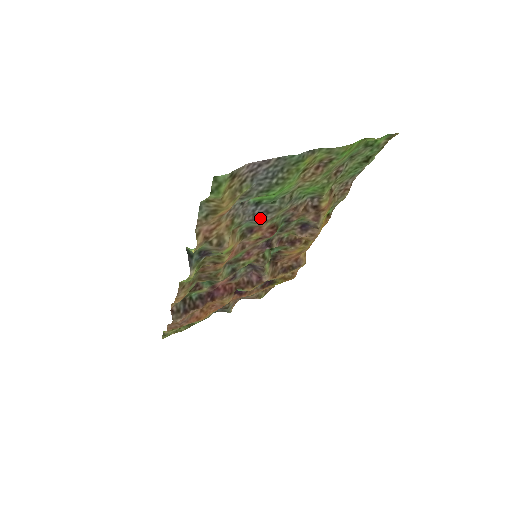
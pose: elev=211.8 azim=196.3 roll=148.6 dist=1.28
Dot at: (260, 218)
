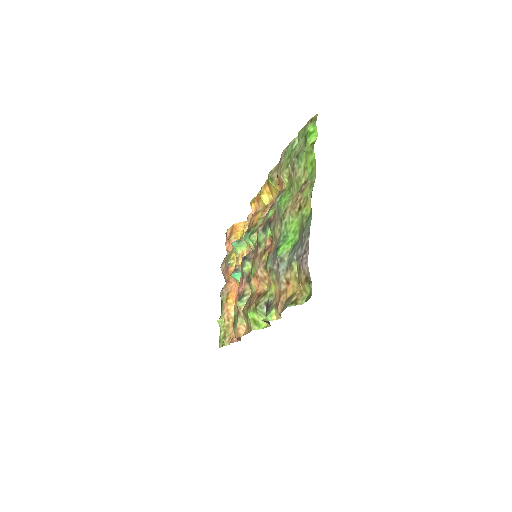
Dot at: (274, 251)
